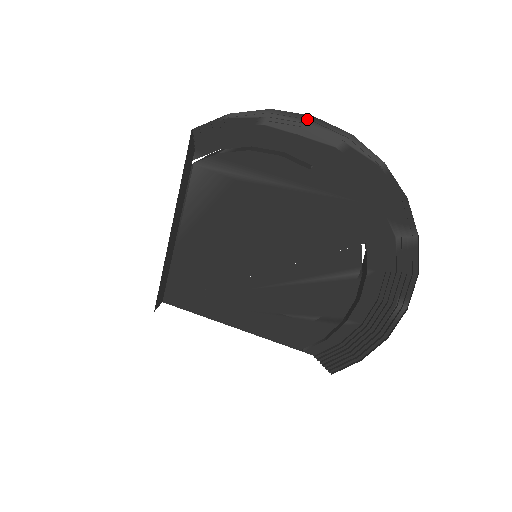
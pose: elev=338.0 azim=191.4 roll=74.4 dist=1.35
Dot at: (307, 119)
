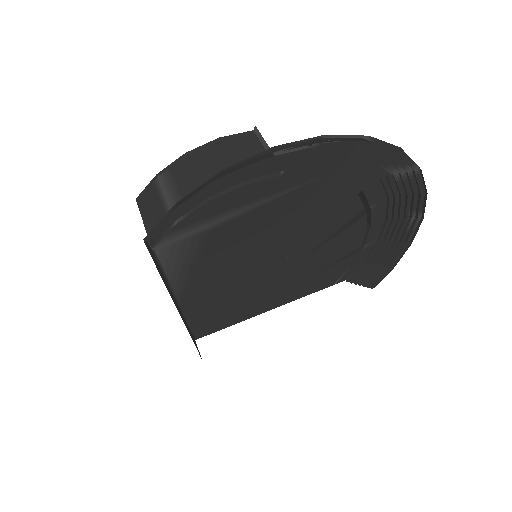
Dot at: (269, 153)
